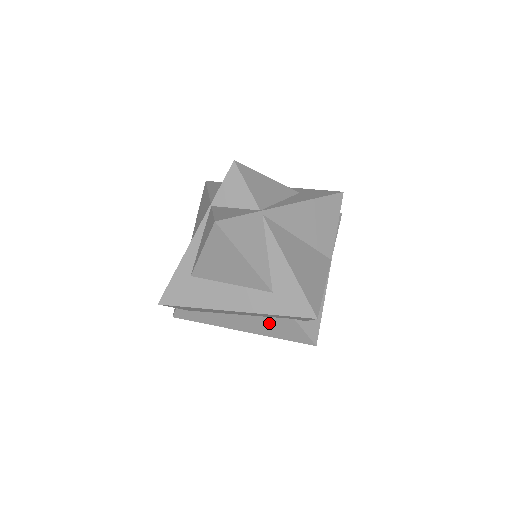
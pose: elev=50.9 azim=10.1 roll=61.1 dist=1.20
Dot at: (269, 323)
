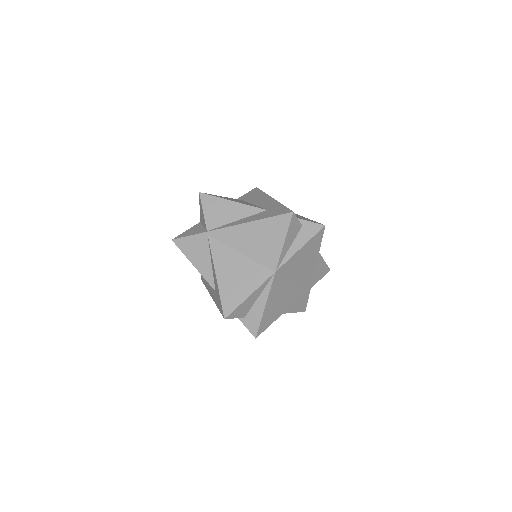
Dot at: occluded
